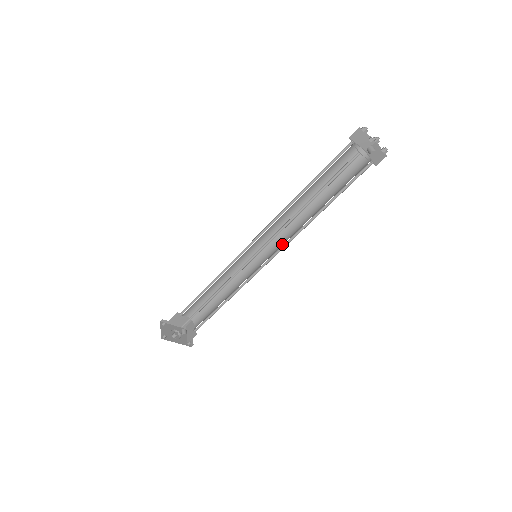
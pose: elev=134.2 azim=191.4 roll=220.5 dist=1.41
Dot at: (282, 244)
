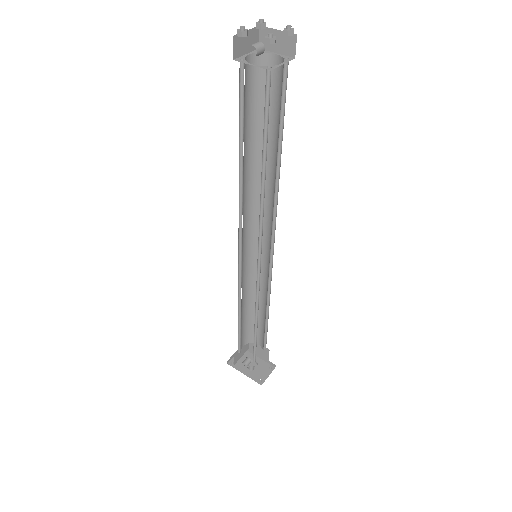
Dot at: occluded
